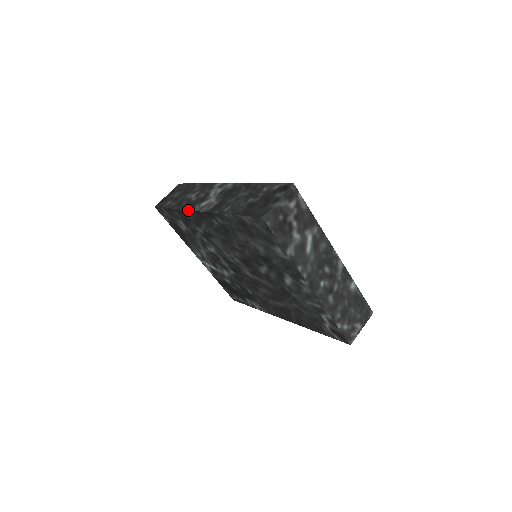
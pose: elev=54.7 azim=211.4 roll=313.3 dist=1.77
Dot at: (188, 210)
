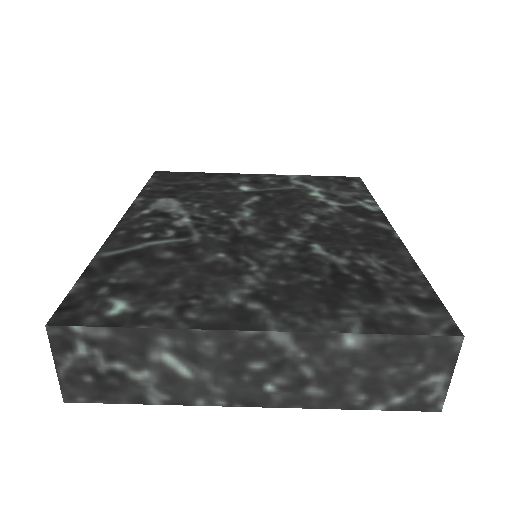
Dot at: occluded
